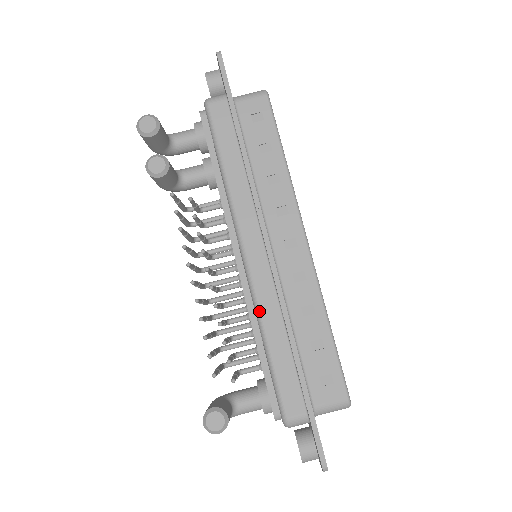
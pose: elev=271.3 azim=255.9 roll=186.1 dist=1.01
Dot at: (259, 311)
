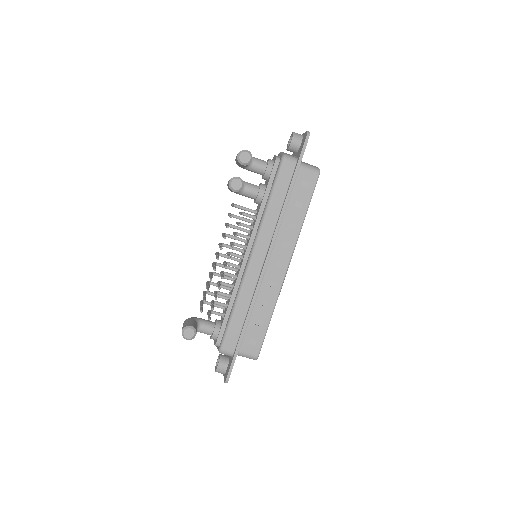
Dot at: (241, 290)
